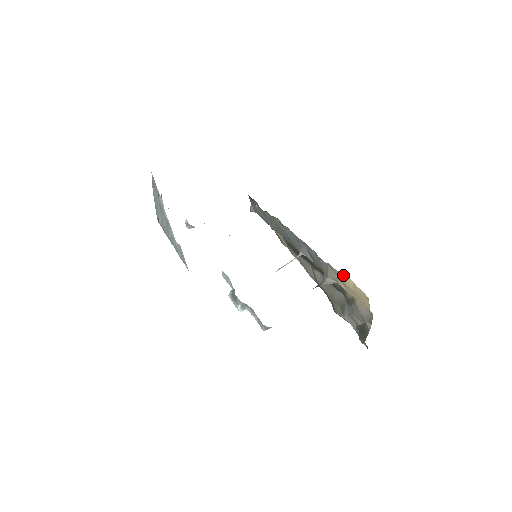
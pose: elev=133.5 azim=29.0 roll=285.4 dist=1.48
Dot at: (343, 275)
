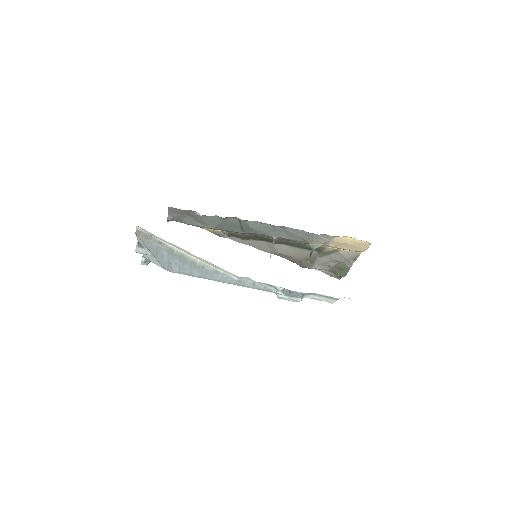
Dot at: (340, 237)
